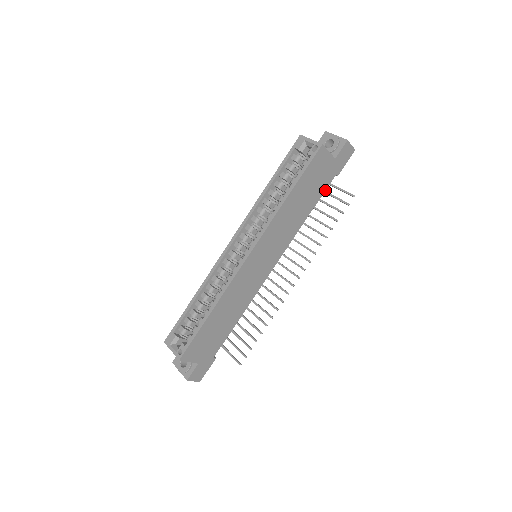
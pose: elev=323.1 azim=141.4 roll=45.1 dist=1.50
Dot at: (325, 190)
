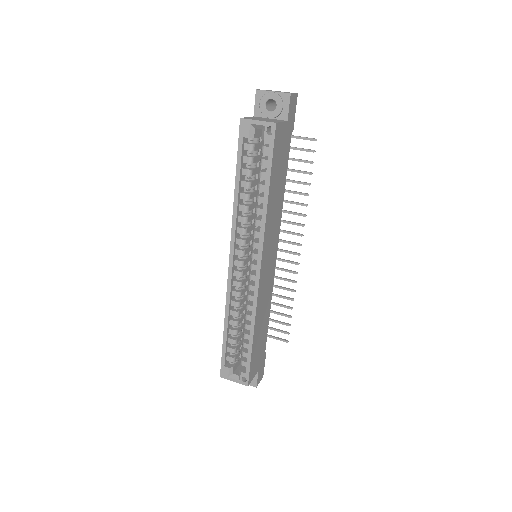
Dot at: (288, 155)
